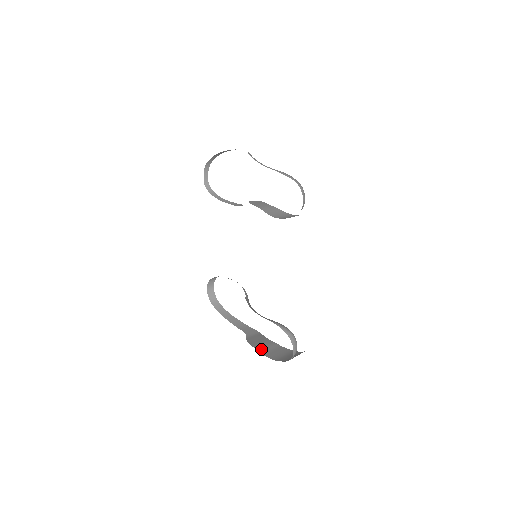
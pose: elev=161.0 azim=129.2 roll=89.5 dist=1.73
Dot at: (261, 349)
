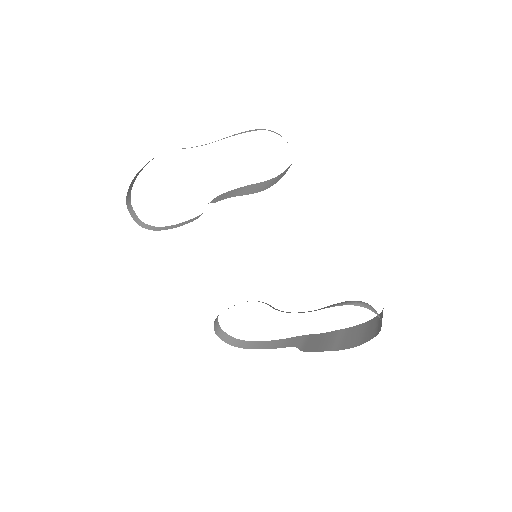
Dot at: (332, 347)
